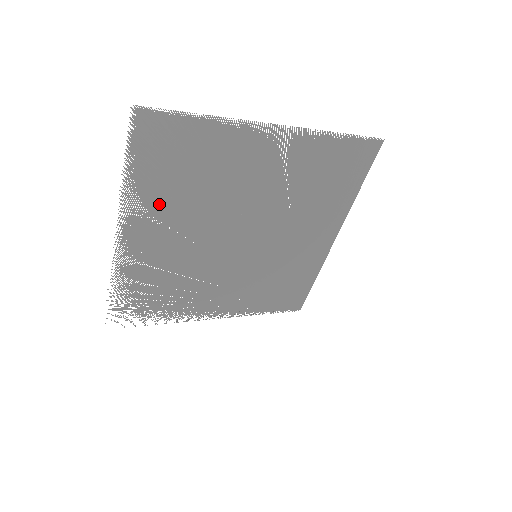
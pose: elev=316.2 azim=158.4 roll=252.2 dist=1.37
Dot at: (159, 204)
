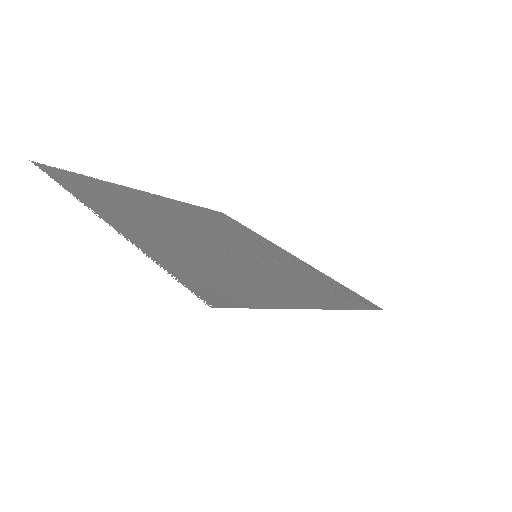
Dot at: (134, 196)
